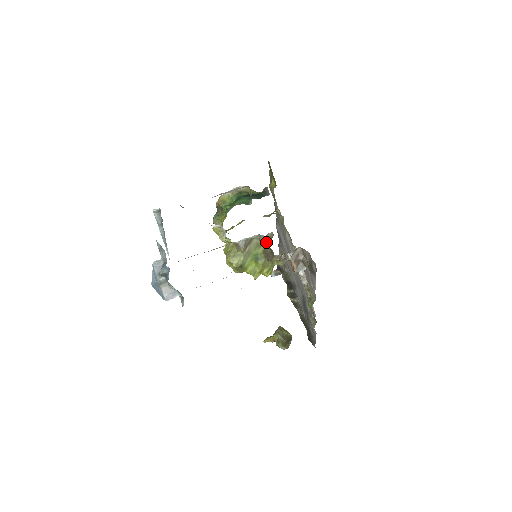
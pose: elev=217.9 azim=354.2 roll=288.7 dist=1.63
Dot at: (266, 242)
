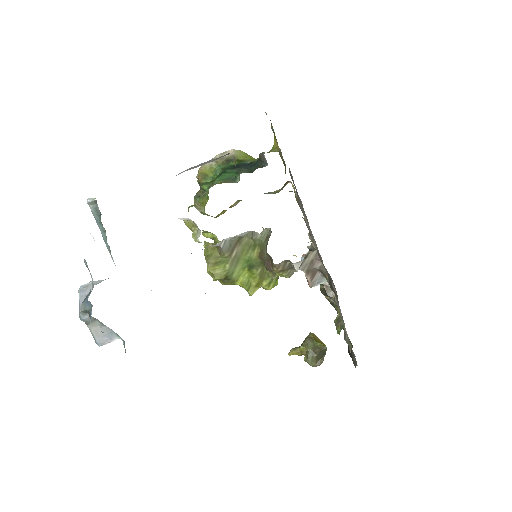
Dot at: (262, 242)
